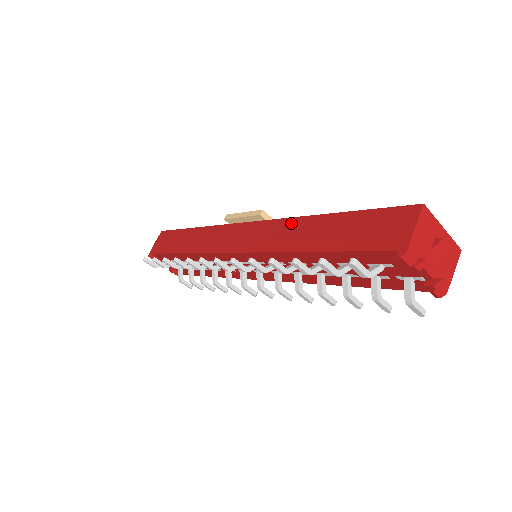
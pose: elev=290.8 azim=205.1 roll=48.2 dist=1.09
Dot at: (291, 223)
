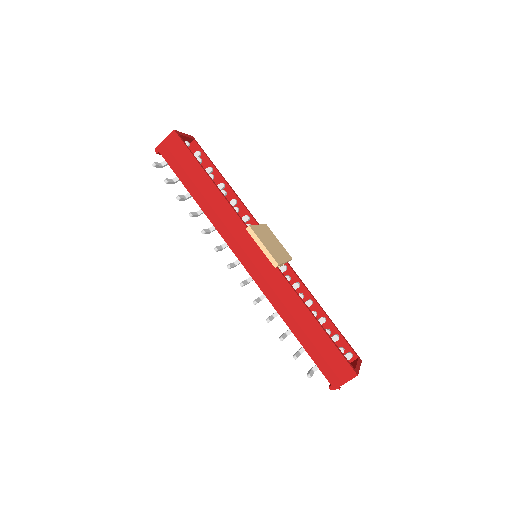
Dot at: (292, 296)
